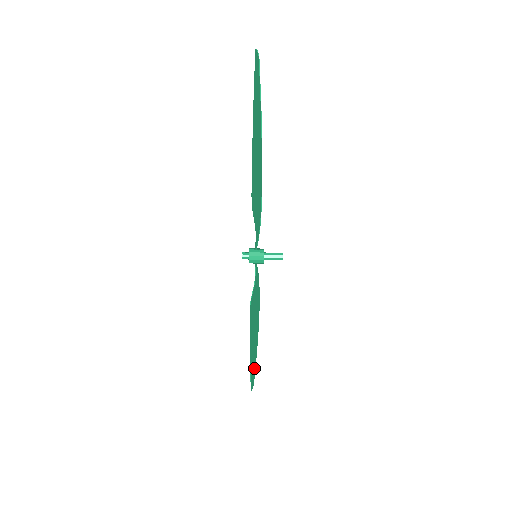
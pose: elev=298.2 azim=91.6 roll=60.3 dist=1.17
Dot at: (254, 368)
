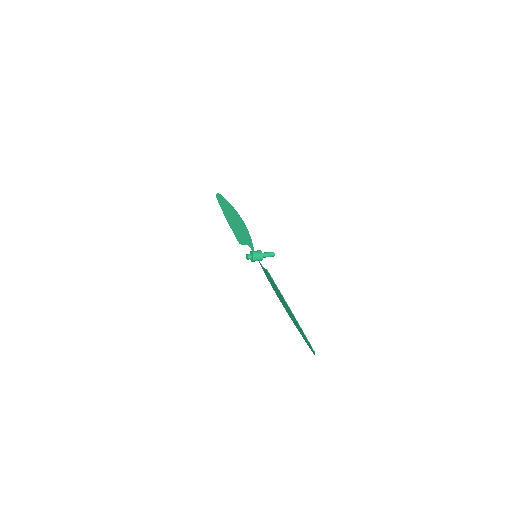
Dot at: (304, 337)
